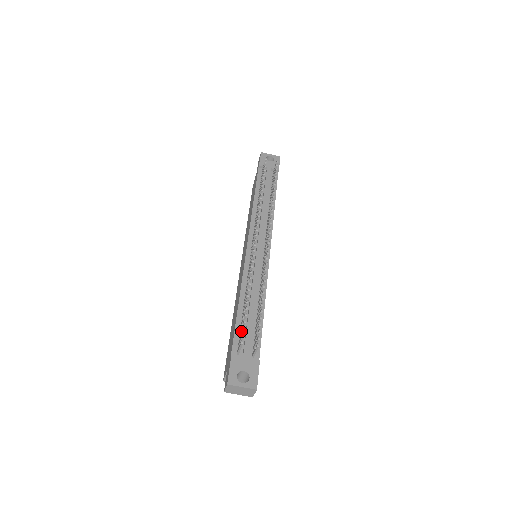
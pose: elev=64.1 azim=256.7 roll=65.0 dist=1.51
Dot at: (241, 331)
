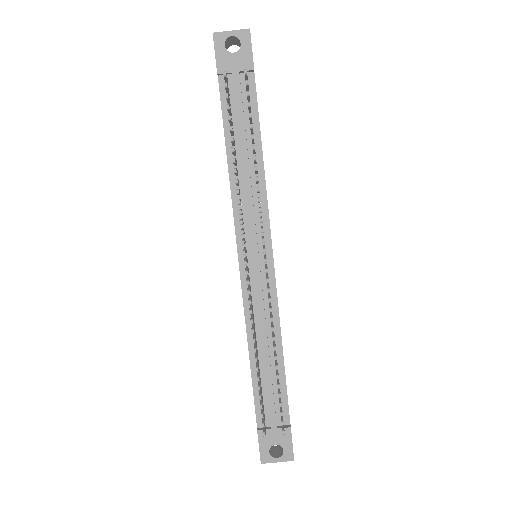
Dot at: occluded
